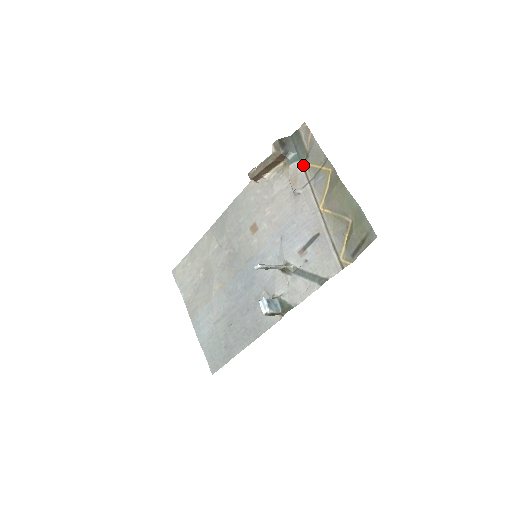
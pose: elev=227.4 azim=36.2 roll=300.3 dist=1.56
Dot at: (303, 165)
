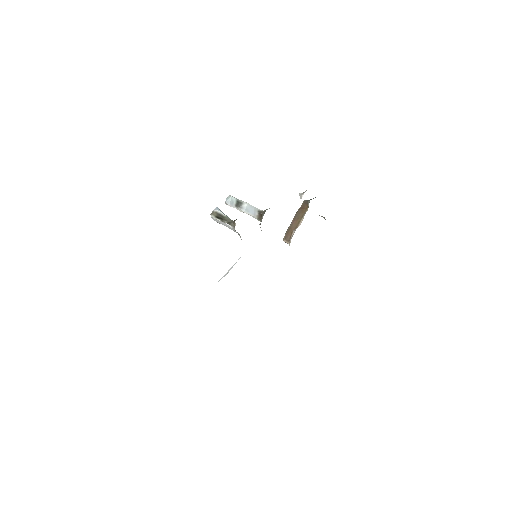
Dot at: occluded
